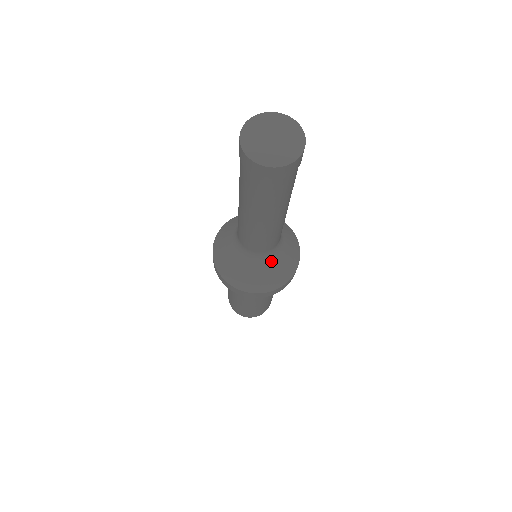
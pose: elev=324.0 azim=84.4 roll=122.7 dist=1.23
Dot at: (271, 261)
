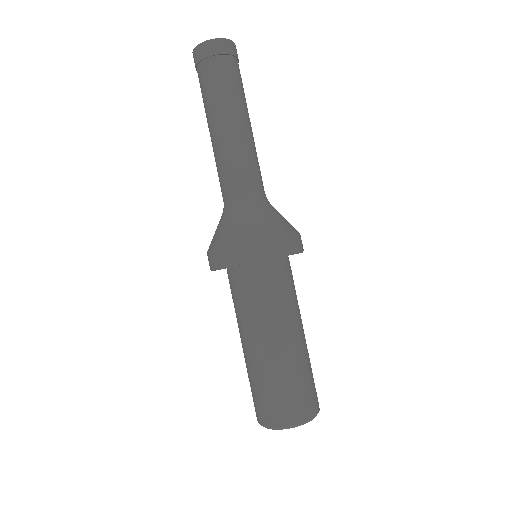
Dot at: (246, 210)
